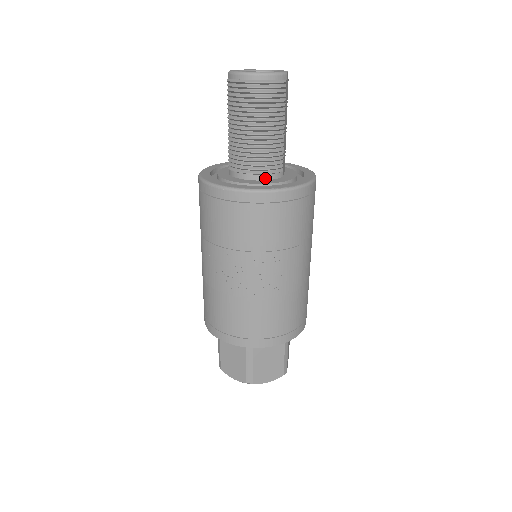
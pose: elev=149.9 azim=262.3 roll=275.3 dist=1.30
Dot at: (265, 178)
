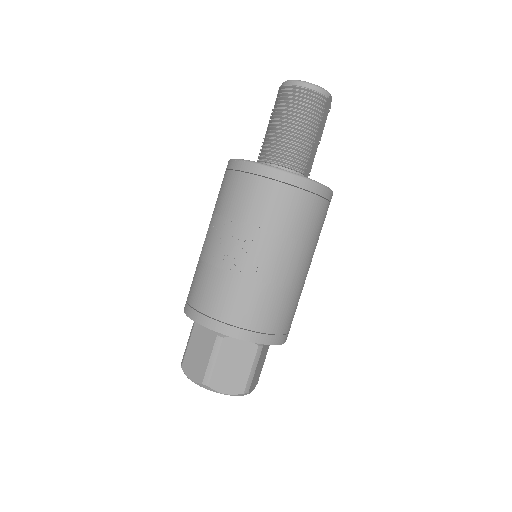
Dot at: occluded
